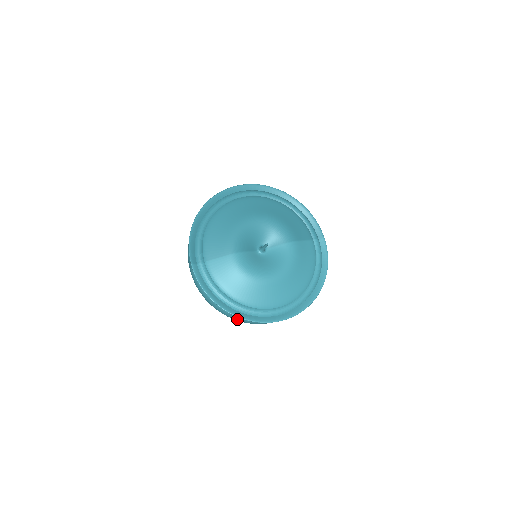
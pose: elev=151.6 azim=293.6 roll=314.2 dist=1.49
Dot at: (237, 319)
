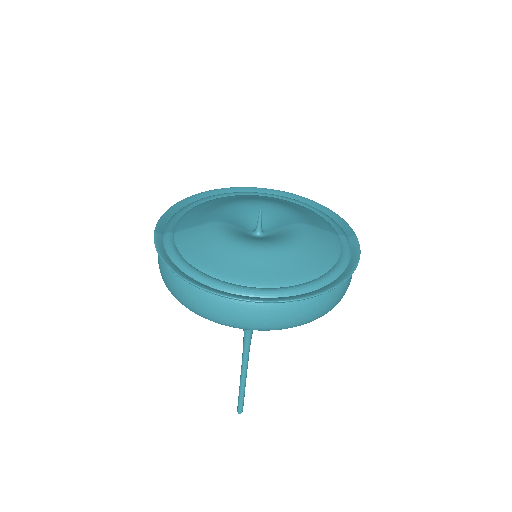
Dot at: (204, 306)
